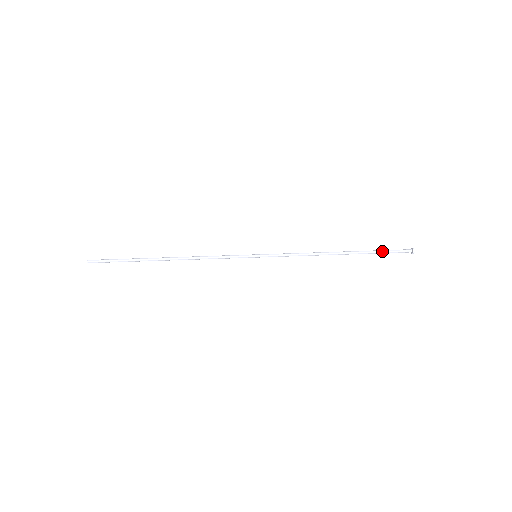
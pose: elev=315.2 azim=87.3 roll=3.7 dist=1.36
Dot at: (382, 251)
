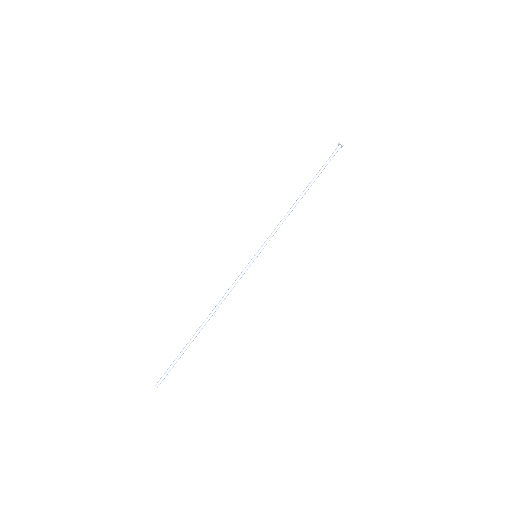
Dot at: occluded
